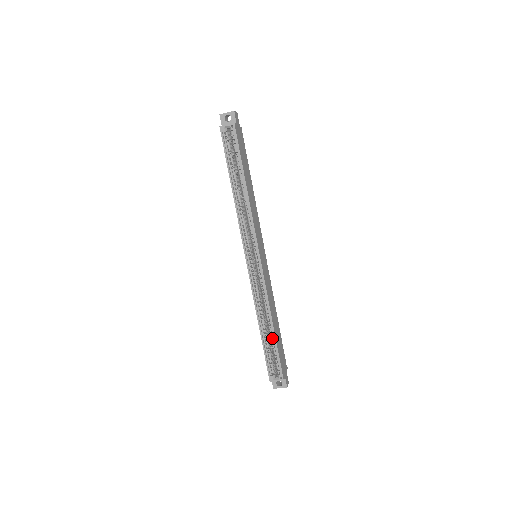
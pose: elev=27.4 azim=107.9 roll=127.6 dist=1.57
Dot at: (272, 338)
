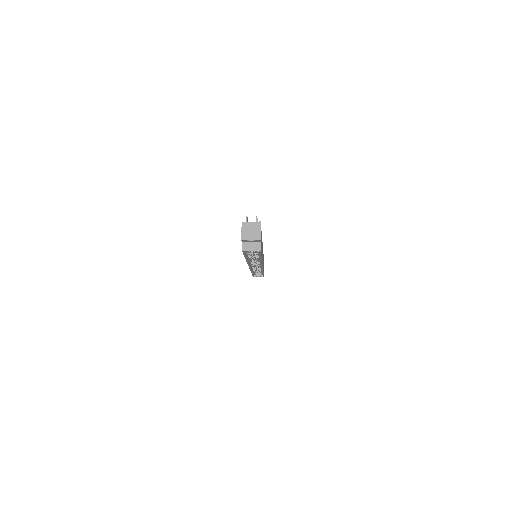
Dot at: occluded
